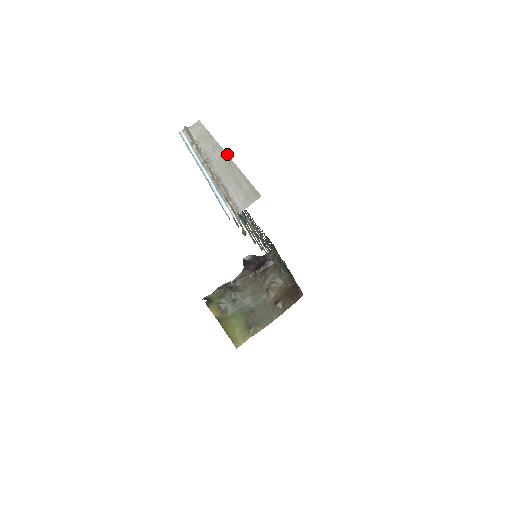
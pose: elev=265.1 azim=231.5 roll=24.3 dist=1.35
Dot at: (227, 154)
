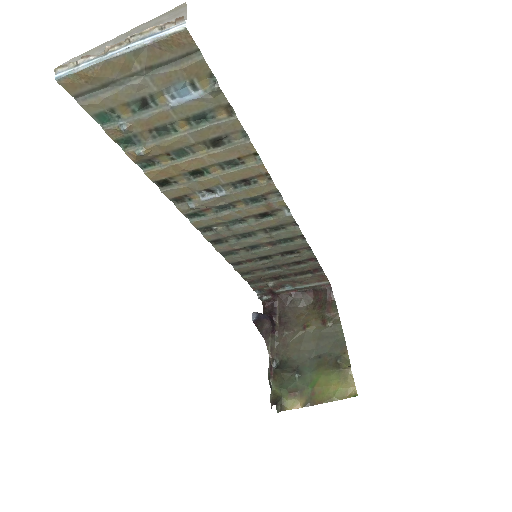
Dot at: (118, 36)
